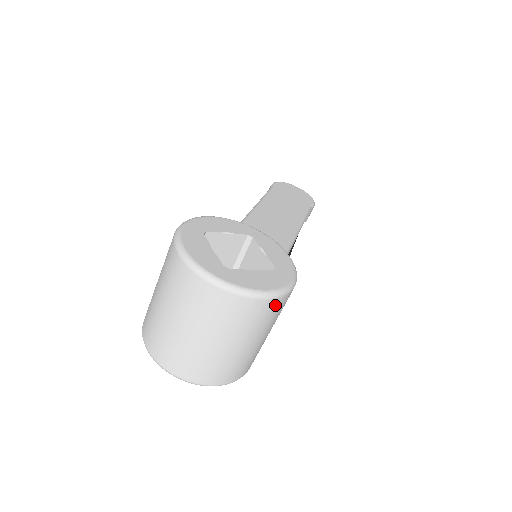
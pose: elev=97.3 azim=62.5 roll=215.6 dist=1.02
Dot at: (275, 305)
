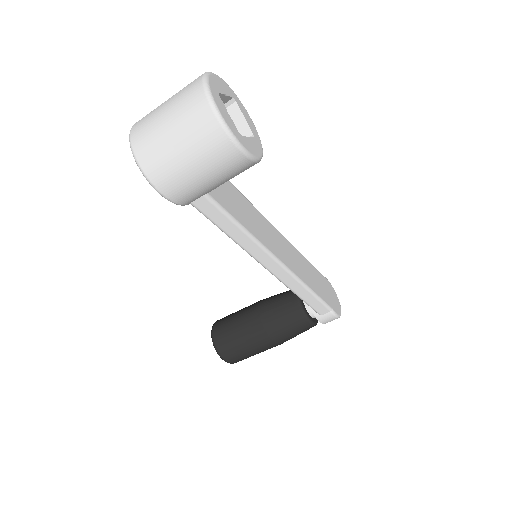
Dot at: (214, 130)
